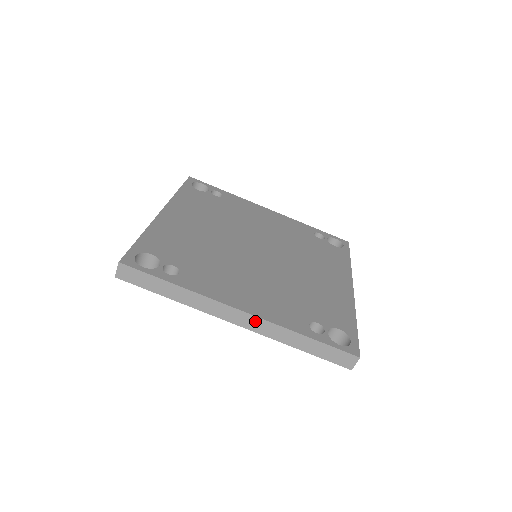
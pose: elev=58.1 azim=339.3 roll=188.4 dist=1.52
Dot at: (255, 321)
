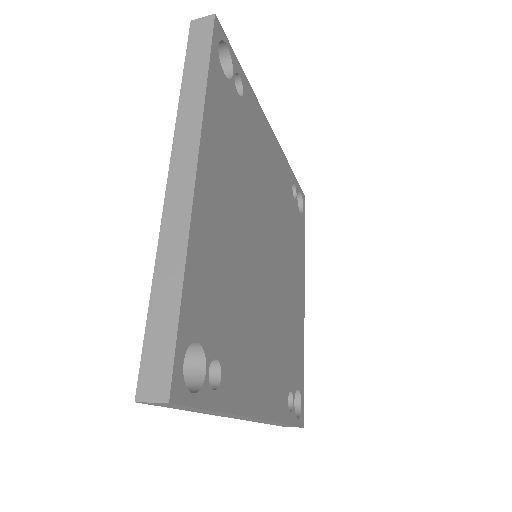
Dot at: (260, 420)
